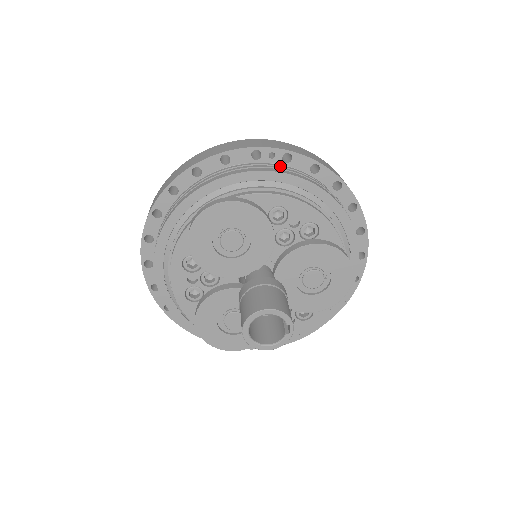
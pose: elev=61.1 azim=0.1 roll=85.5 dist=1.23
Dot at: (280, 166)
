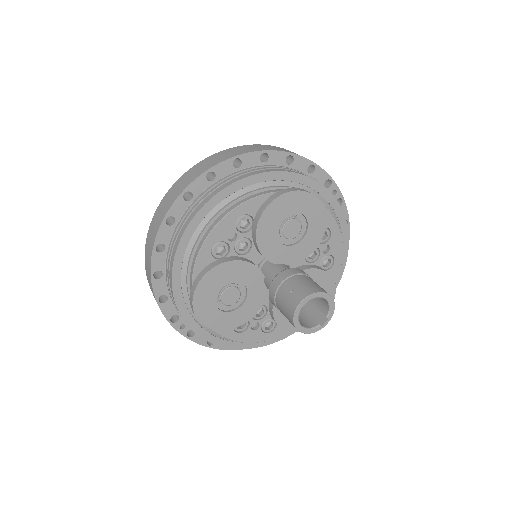
Dot at: occluded
